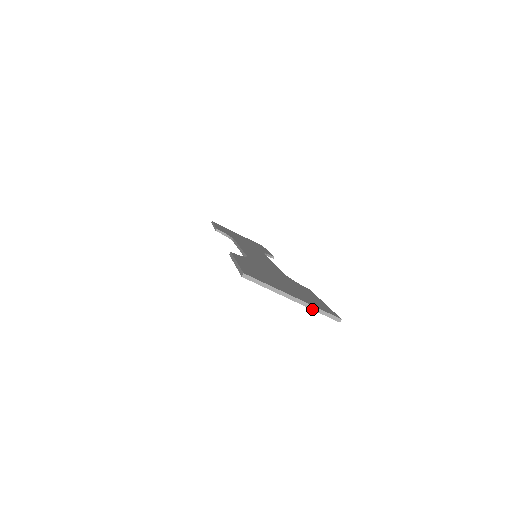
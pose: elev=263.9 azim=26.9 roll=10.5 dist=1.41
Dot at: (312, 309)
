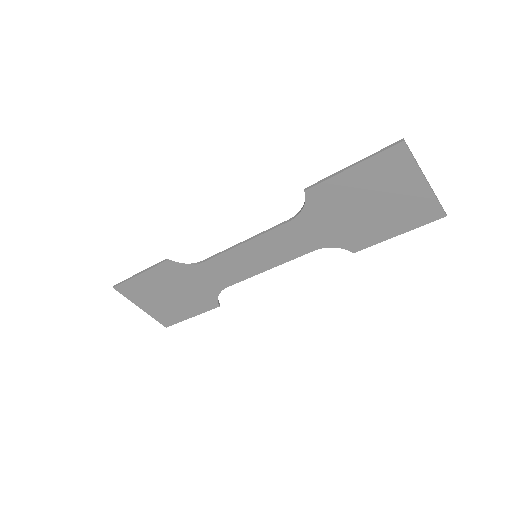
Dot at: (435, 195)
